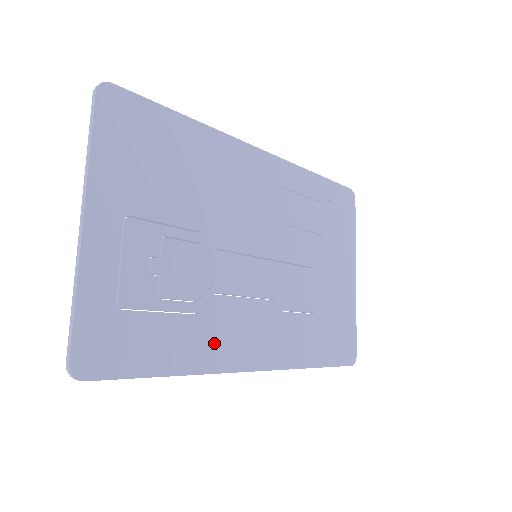
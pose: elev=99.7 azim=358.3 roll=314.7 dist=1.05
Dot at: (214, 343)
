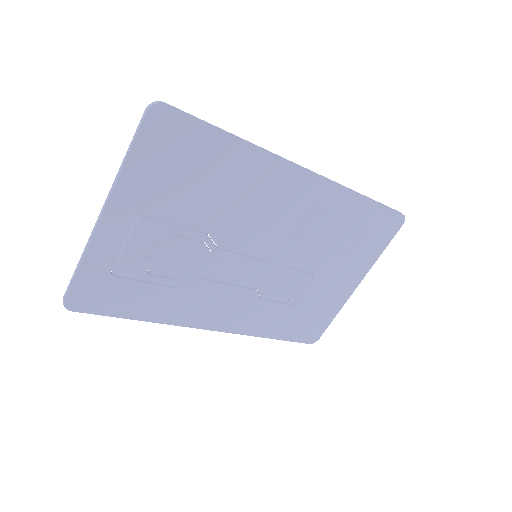
Dot at: (184, 308)
